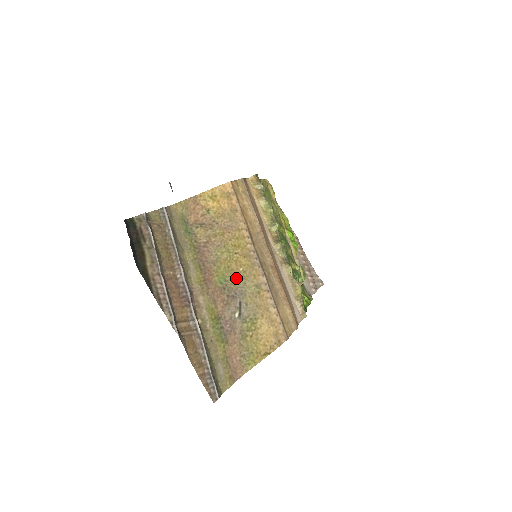
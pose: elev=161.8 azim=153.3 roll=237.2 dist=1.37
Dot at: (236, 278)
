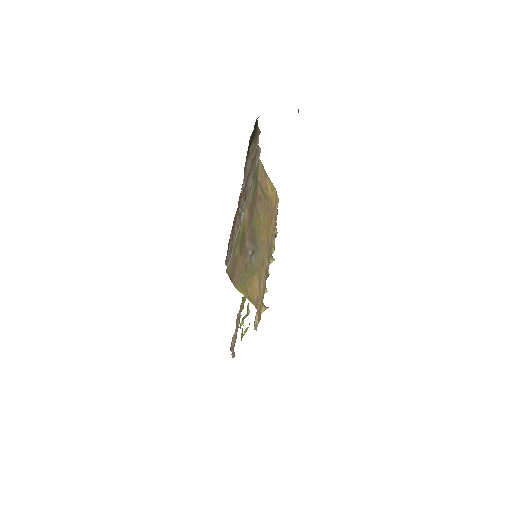
Dot at: (259, 237)
